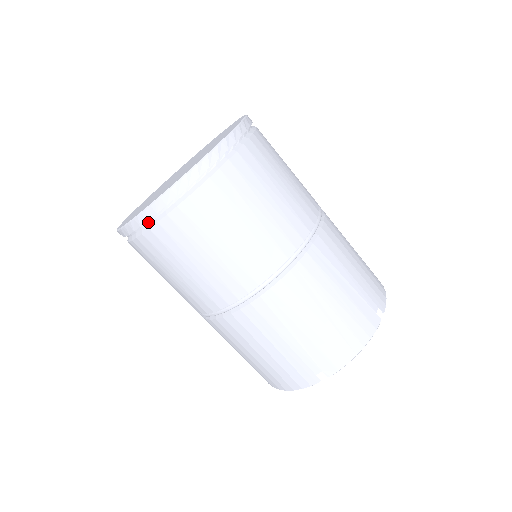
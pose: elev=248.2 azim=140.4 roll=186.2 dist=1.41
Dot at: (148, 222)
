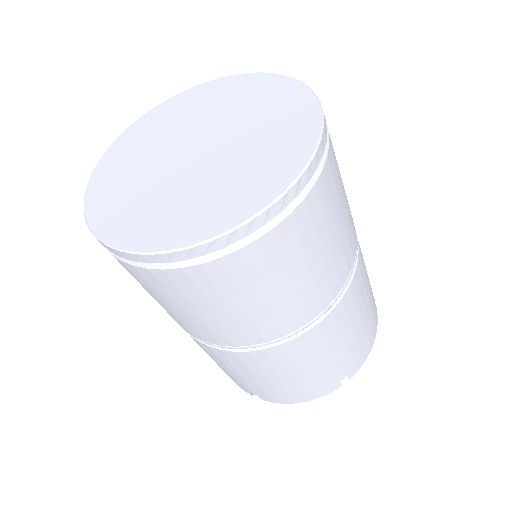
Dot at: occluded
